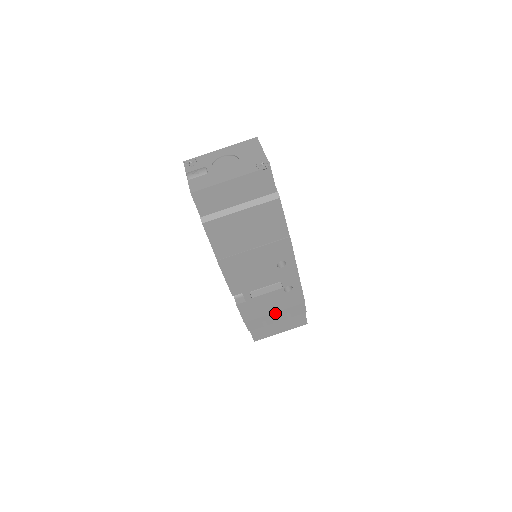
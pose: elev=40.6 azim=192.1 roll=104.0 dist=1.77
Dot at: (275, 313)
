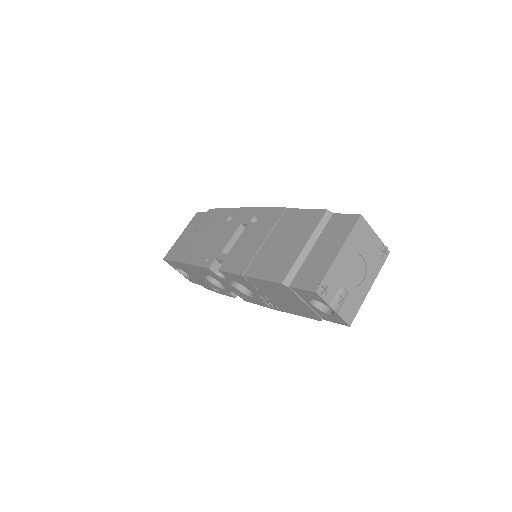
Dot at: occluded
